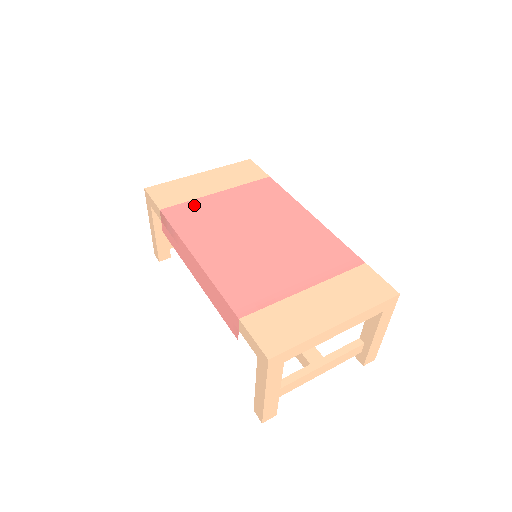
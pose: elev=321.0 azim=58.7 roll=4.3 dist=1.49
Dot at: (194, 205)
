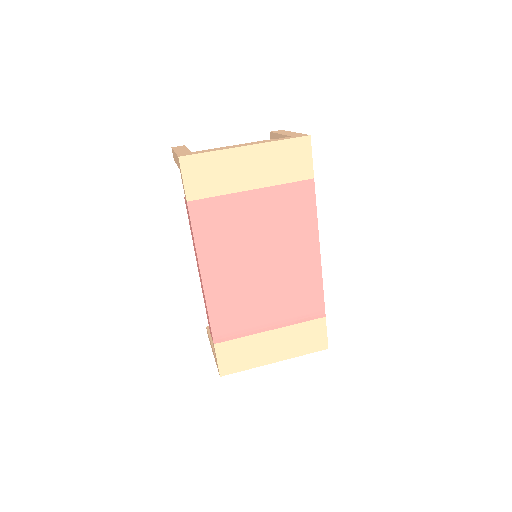
Dot at: (222, 205)
